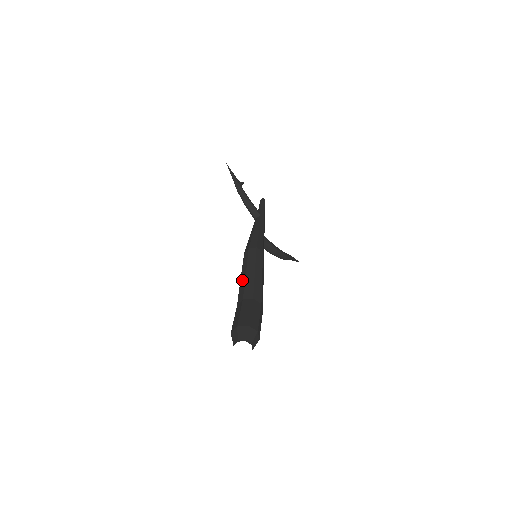
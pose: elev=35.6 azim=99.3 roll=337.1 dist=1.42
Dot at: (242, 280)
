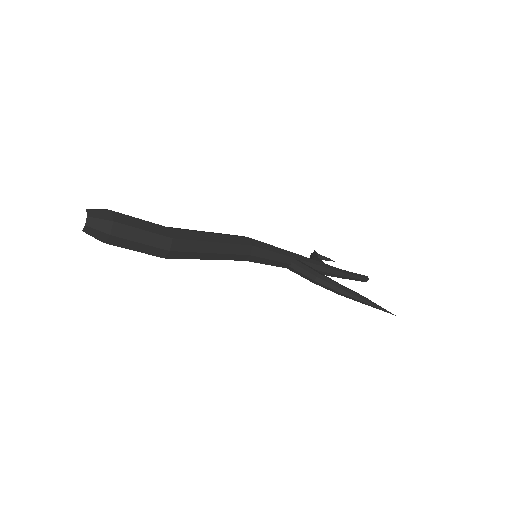
Dot at: occluded
